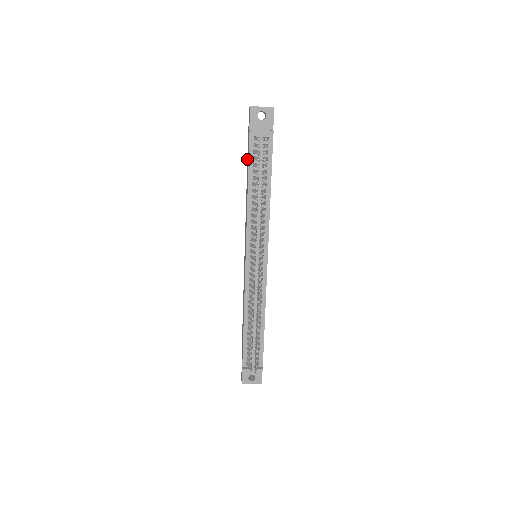
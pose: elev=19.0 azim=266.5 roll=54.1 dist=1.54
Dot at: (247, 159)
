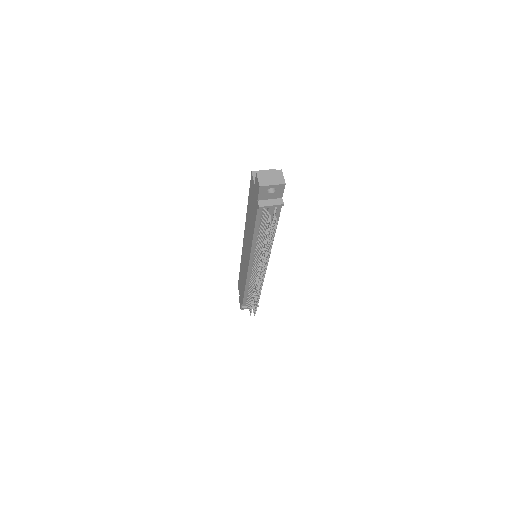
Dot at: (249, 196)
